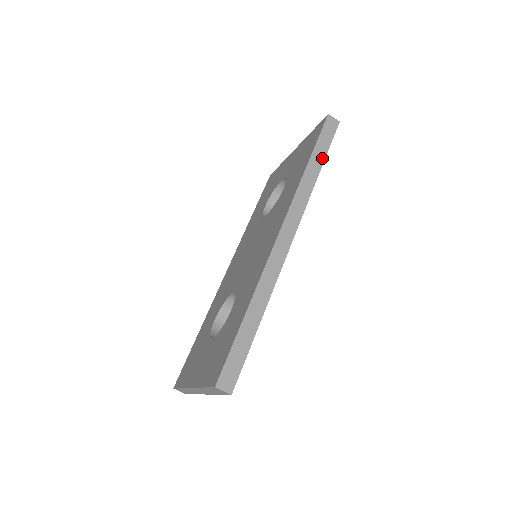
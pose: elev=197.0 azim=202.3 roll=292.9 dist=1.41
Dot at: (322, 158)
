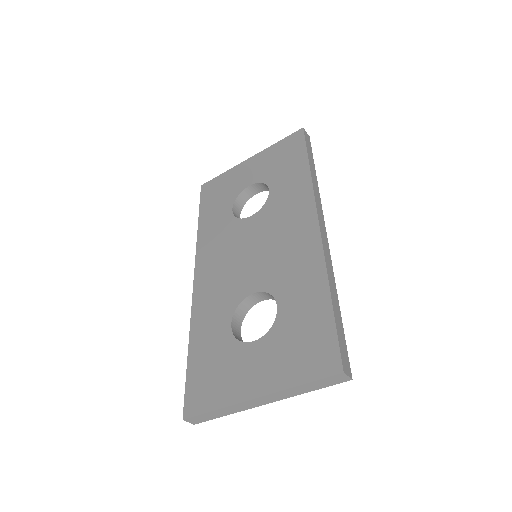
Dot at: (313, 164)
